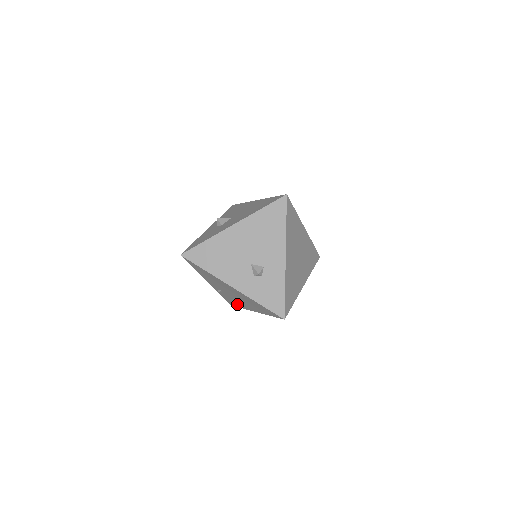
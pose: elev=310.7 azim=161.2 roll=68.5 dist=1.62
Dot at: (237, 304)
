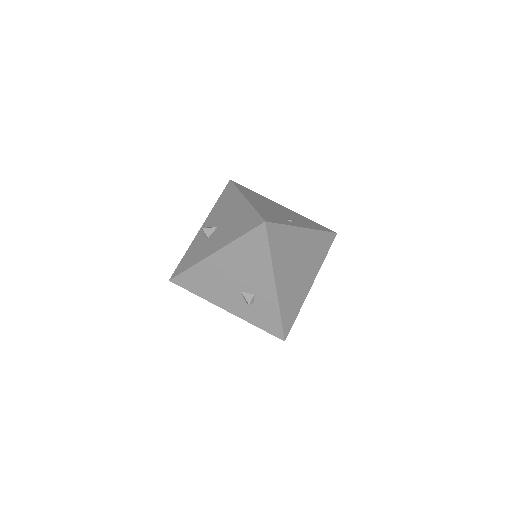
Dot at: occluded
